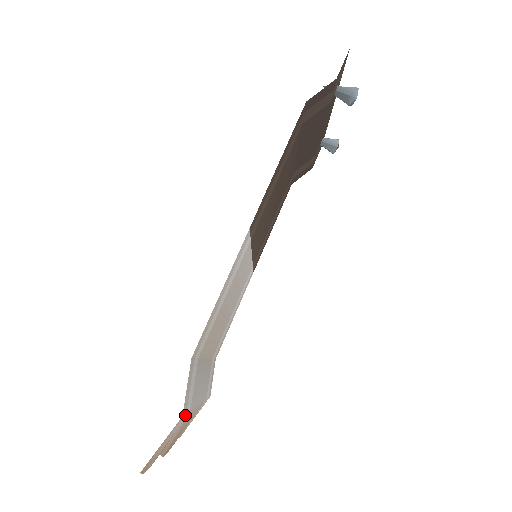
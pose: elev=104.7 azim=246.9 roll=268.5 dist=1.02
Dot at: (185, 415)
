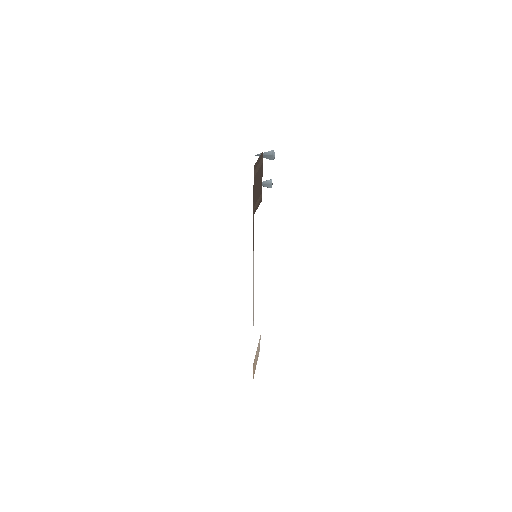
Dot at: (260, 337)
